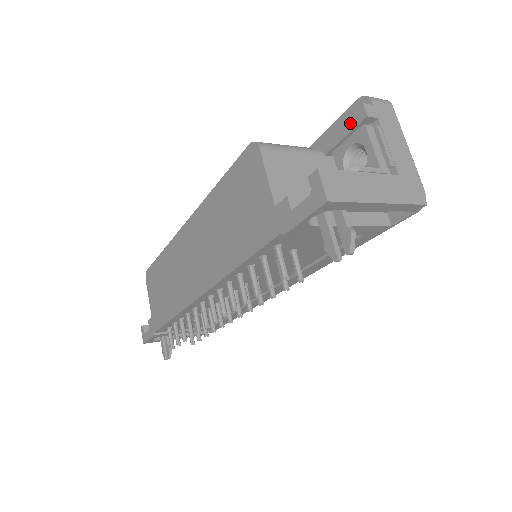
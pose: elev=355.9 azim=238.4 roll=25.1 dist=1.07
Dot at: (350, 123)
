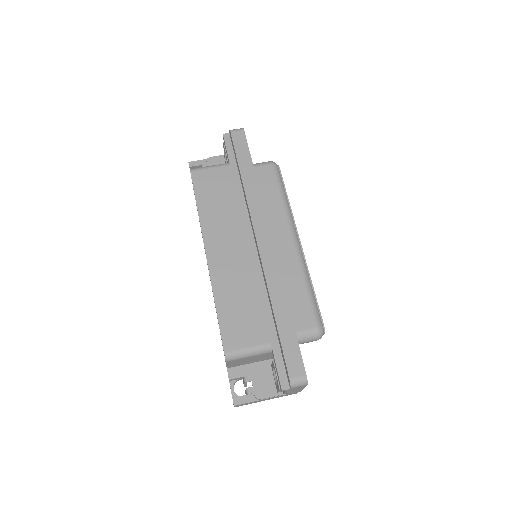
Dot at: (278, 378)
